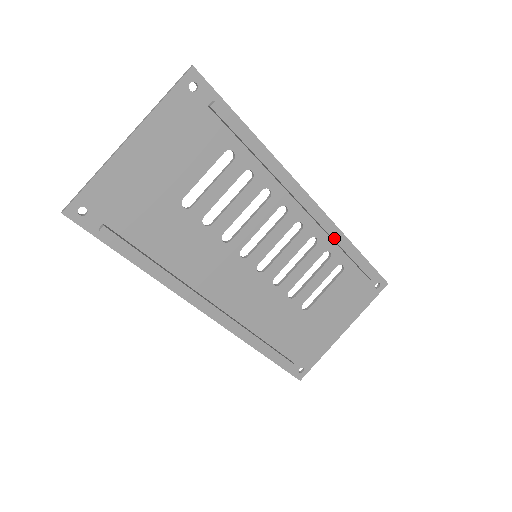
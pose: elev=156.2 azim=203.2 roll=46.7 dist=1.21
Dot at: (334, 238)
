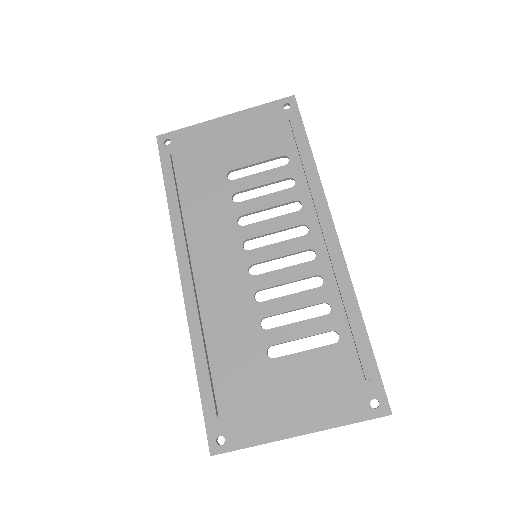
Dot at: (341, 288)
